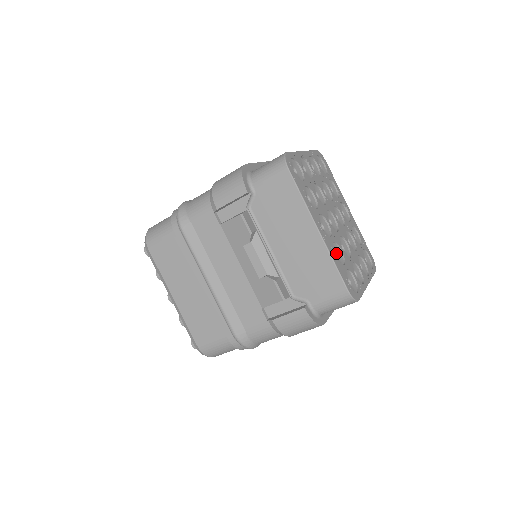
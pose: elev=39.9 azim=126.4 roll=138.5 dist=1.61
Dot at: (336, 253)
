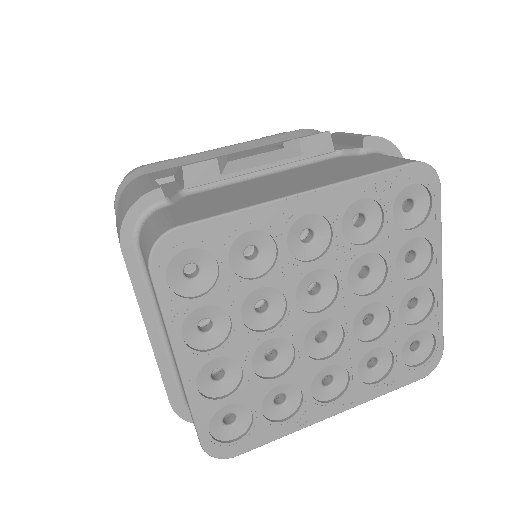
Dot at: occluded
